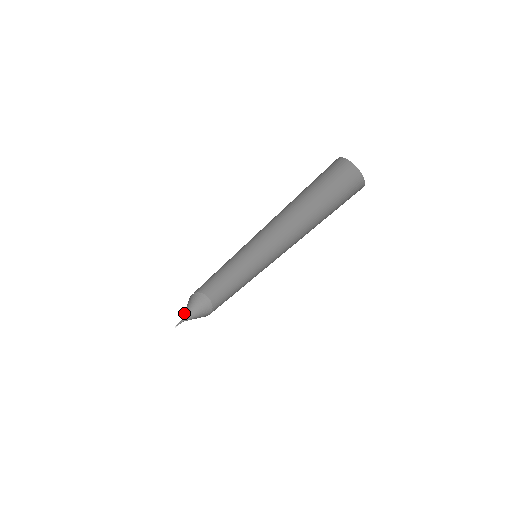
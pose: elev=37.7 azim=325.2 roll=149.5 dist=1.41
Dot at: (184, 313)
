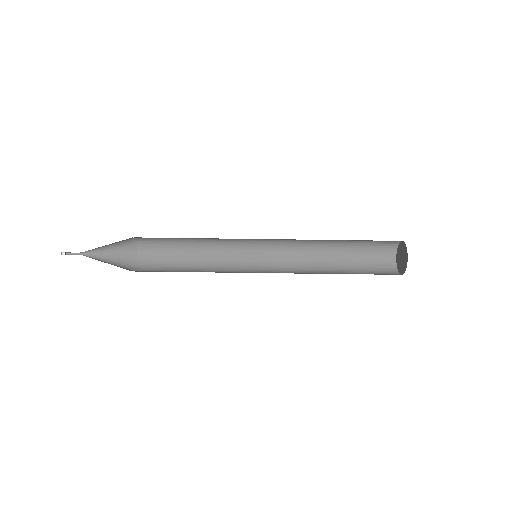
Dot at: (94, 249)
